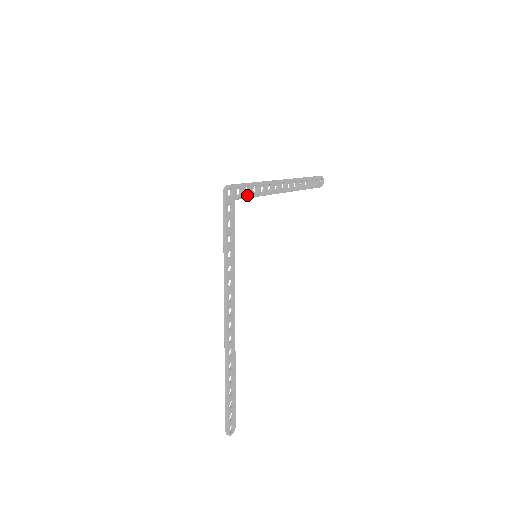
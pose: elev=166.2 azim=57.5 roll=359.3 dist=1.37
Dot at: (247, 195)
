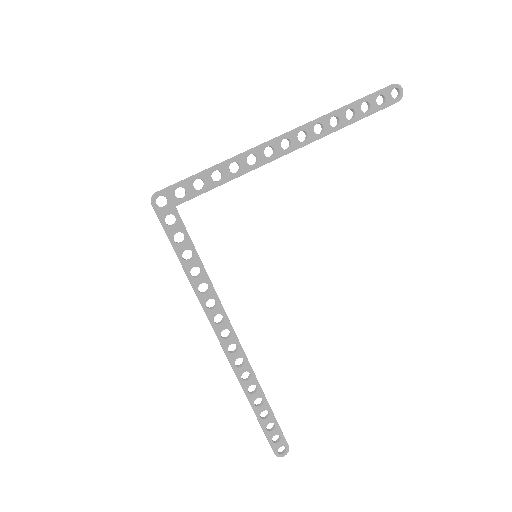
Dot at: (200, 190)
